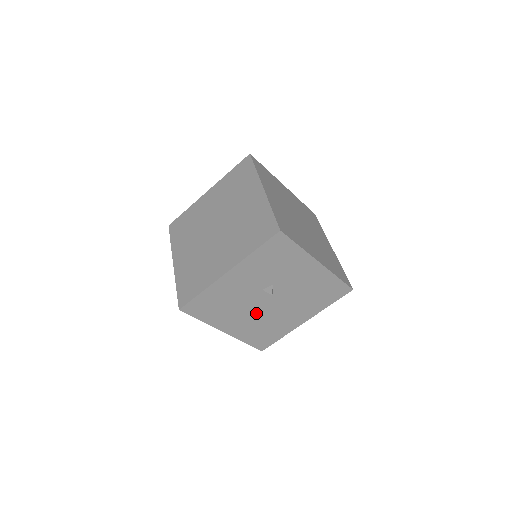
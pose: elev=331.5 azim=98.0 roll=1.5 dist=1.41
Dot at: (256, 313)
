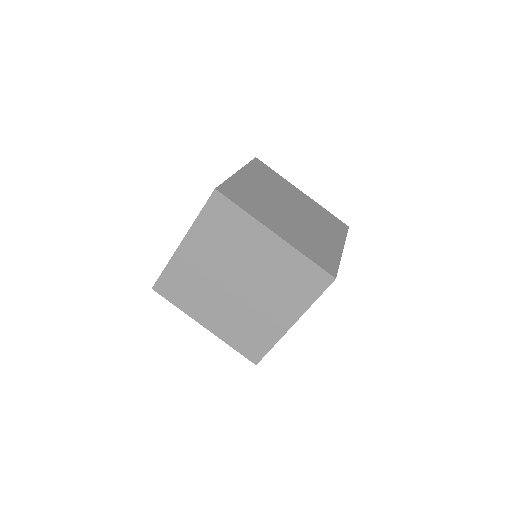
Dot at: occluded
